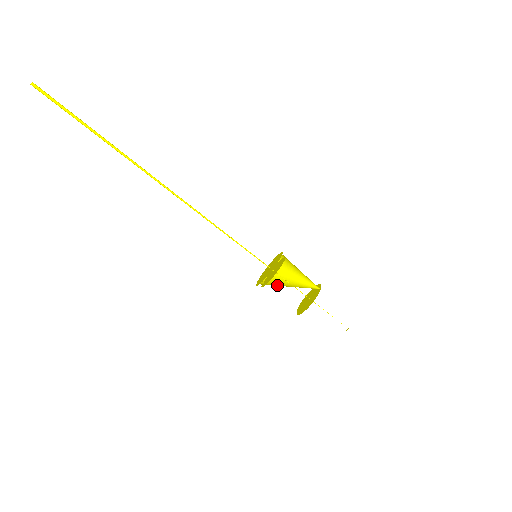
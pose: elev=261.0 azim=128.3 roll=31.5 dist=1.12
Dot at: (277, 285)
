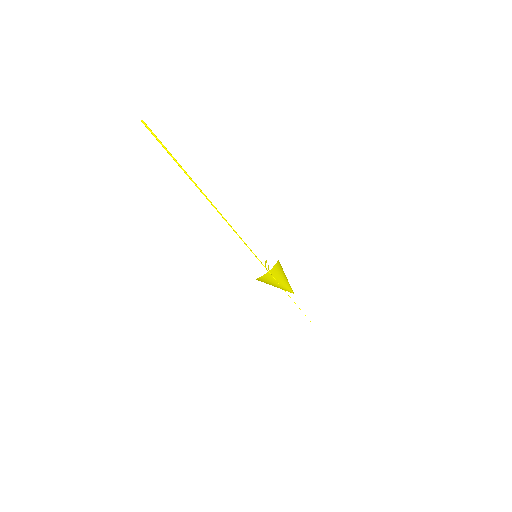
Dot at: (268, 283)
